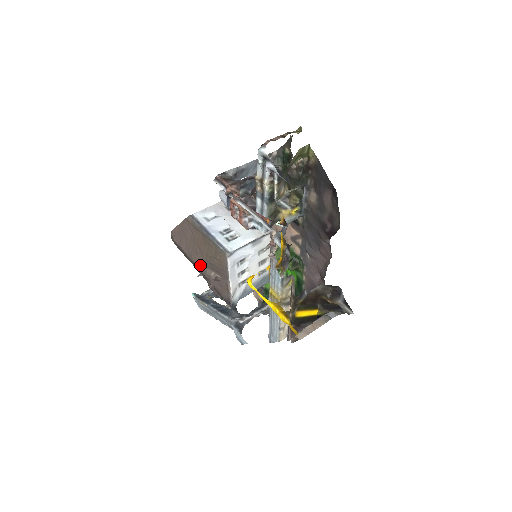
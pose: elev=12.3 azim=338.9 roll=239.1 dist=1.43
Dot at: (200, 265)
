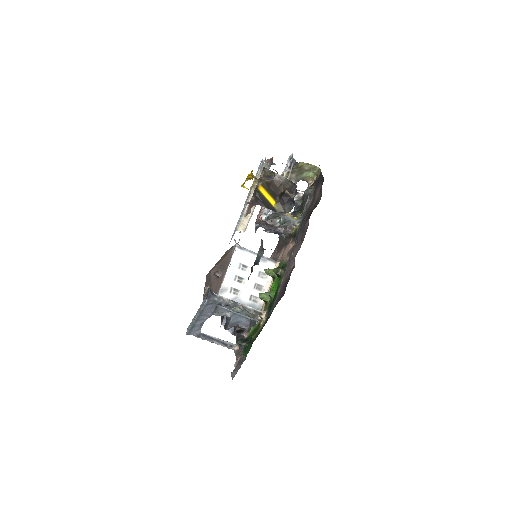
Dot at: (213, 271)
